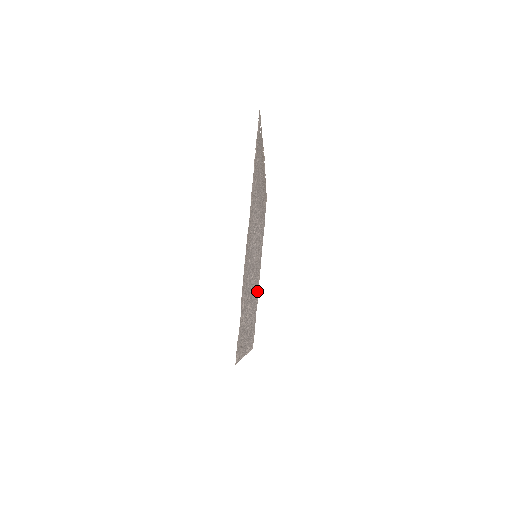
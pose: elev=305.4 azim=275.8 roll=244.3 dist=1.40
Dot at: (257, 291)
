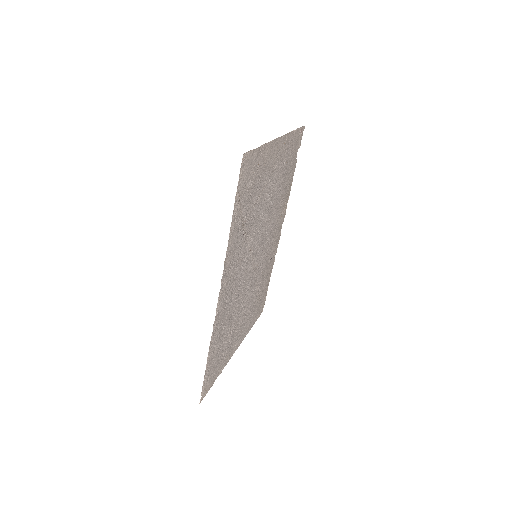
Dot at: (230, 348)
